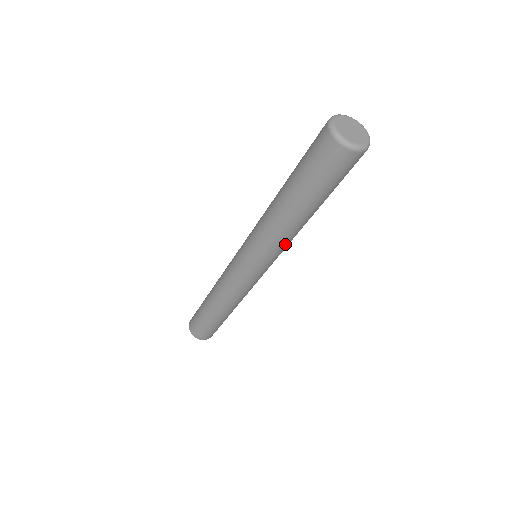
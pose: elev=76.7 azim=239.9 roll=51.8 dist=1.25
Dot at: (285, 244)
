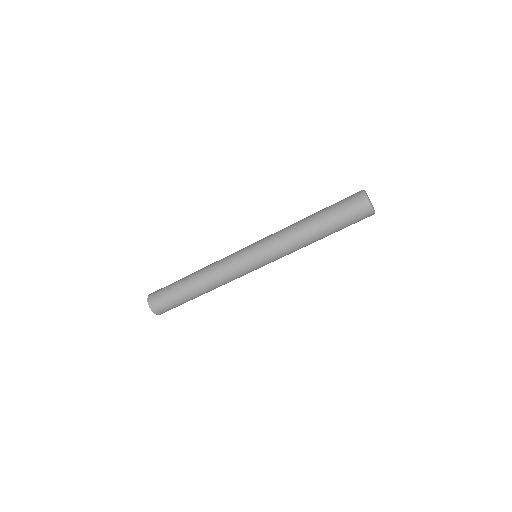
Dot at: (290, 252)
